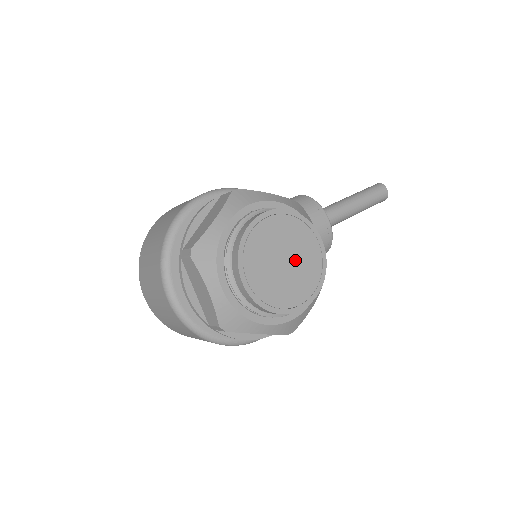
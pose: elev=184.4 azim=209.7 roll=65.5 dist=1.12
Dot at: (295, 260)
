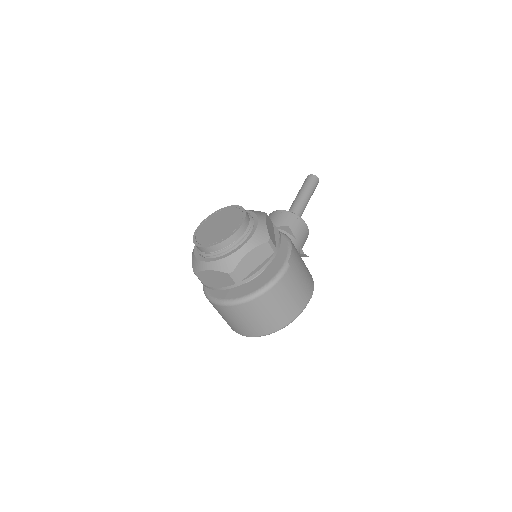
Dot at: (224, 221)
